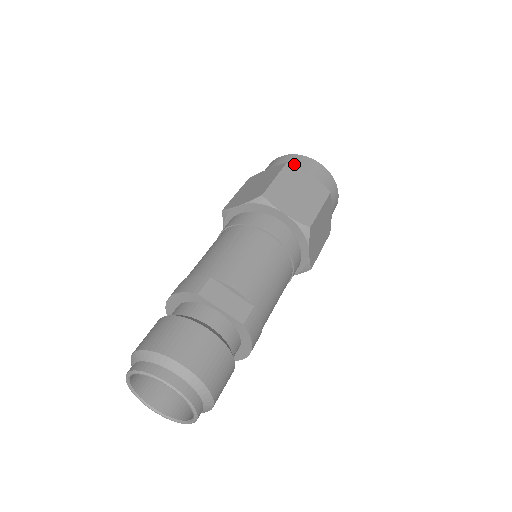
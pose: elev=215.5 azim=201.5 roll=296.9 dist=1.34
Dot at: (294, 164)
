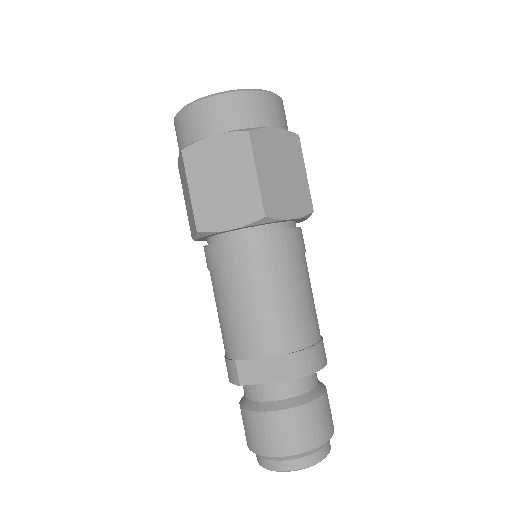
Dot at: (189, 134)
